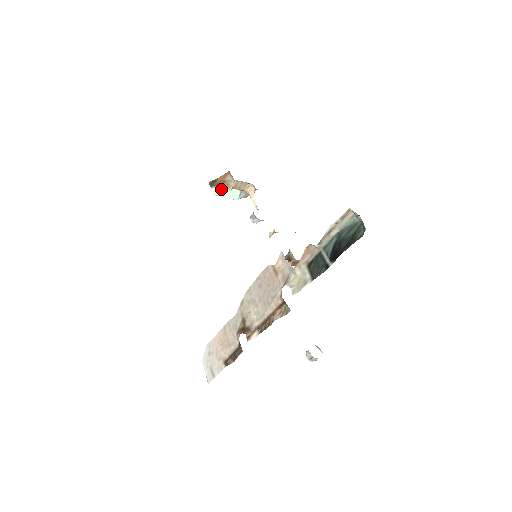
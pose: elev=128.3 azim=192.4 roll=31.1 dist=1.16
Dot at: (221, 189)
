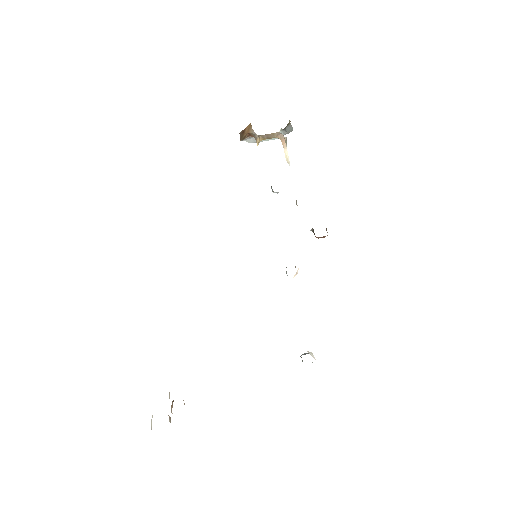
Dot at: (253, 138)
